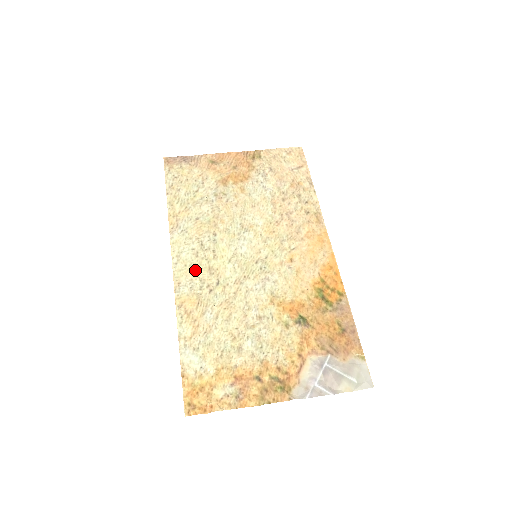
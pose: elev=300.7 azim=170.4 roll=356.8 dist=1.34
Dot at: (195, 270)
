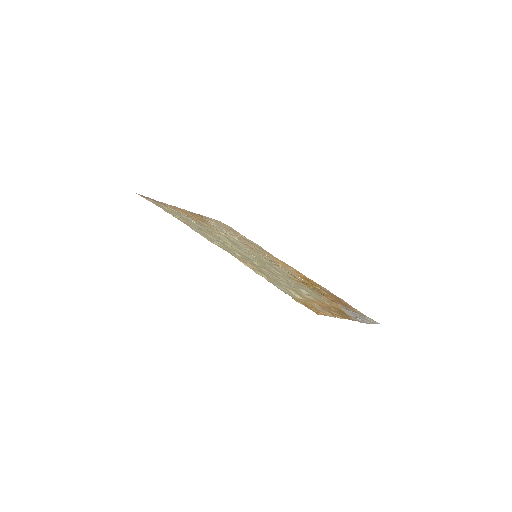
Dot at: (230, 249)
